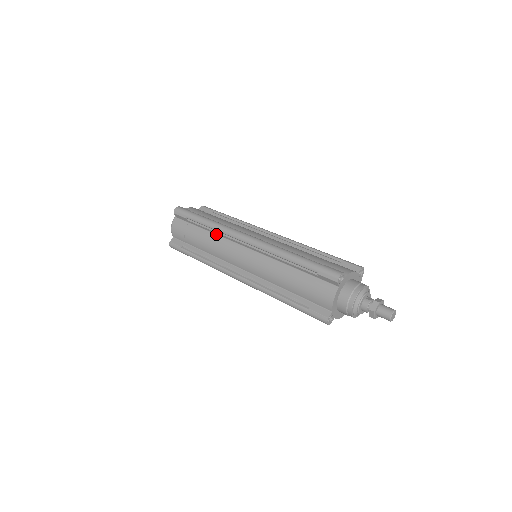
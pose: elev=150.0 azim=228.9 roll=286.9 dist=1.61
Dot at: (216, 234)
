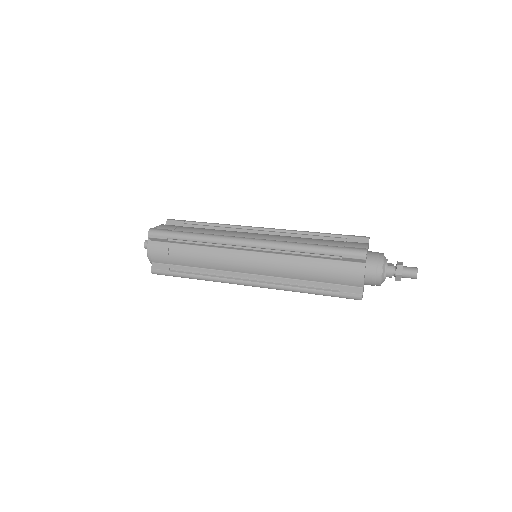
Dot at: (209, 247)
